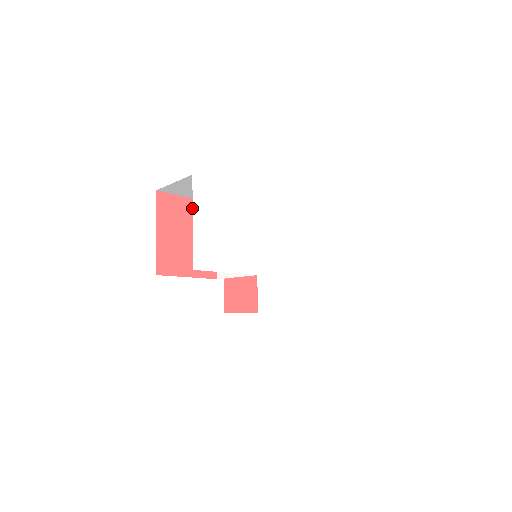
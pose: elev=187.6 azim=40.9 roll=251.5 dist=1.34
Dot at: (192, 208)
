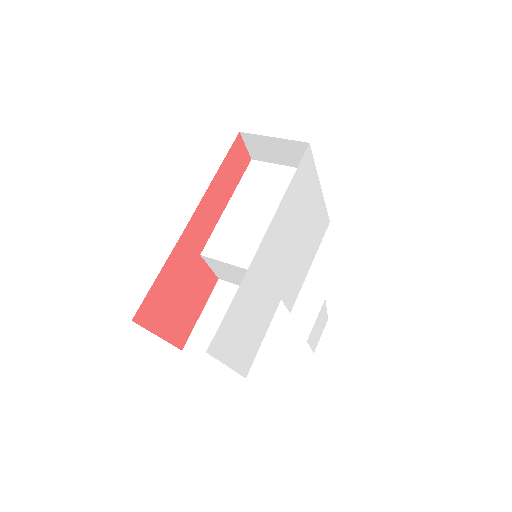
Dot at: (166, 276)
